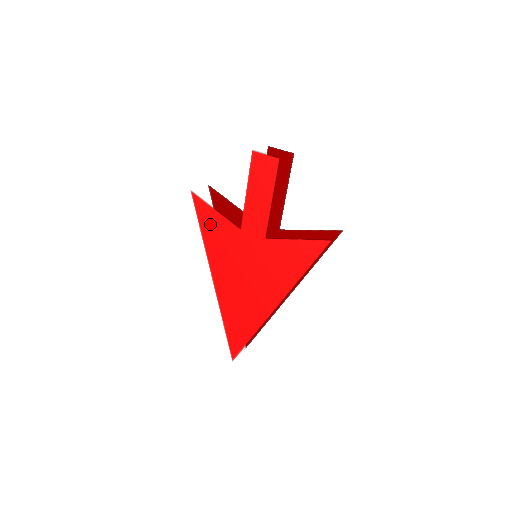
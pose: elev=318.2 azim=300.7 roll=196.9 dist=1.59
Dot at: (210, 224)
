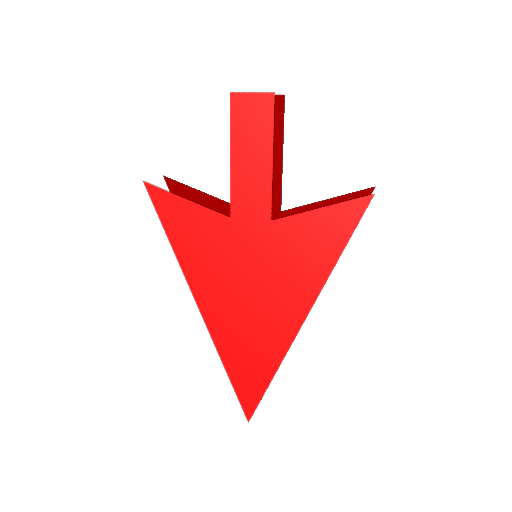
Dot at: (181, 223)
